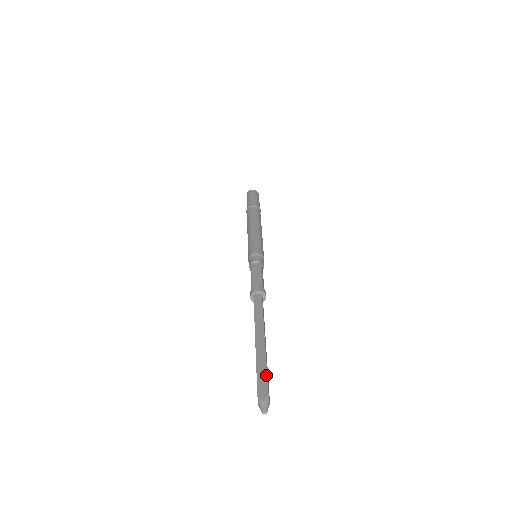
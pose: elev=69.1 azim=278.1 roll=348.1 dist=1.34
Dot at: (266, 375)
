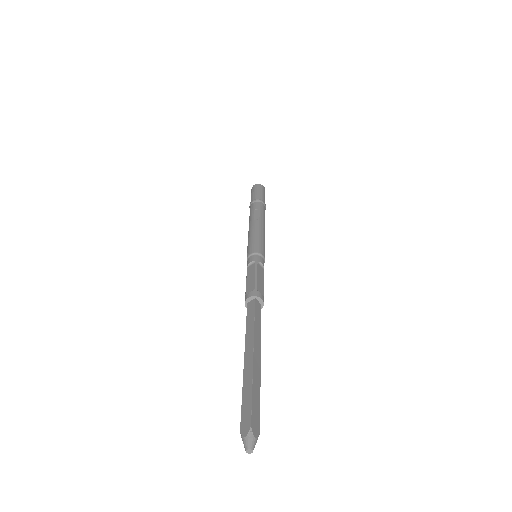
Dot at: occluded
